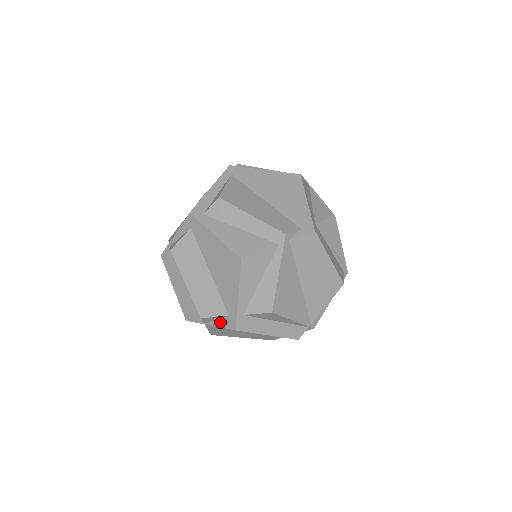
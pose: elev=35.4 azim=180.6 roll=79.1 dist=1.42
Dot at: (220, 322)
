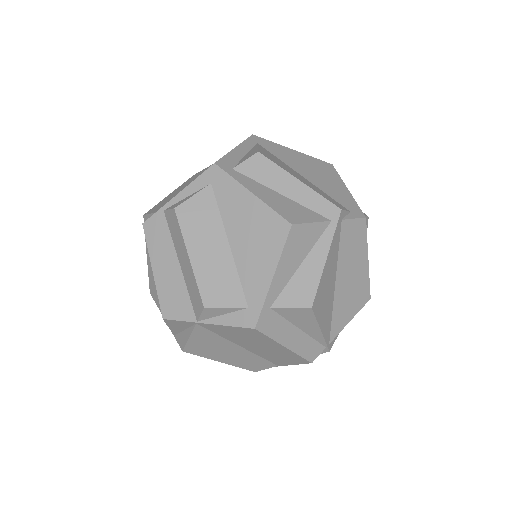
Dot at: (229, 318)
